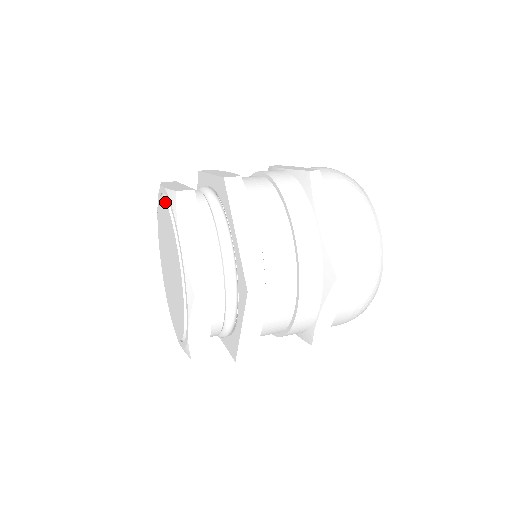
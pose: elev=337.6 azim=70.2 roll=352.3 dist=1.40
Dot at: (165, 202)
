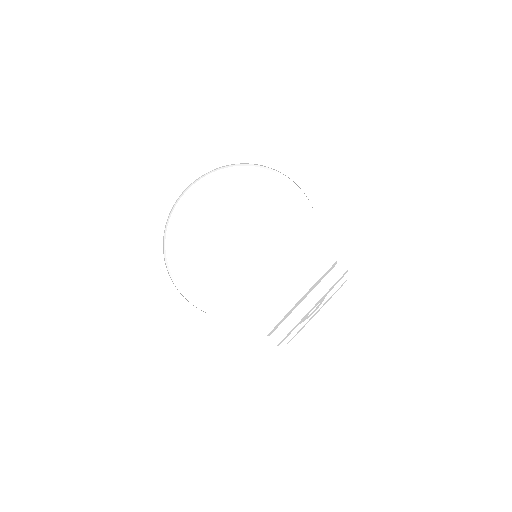
Dot at: (273, 173)
